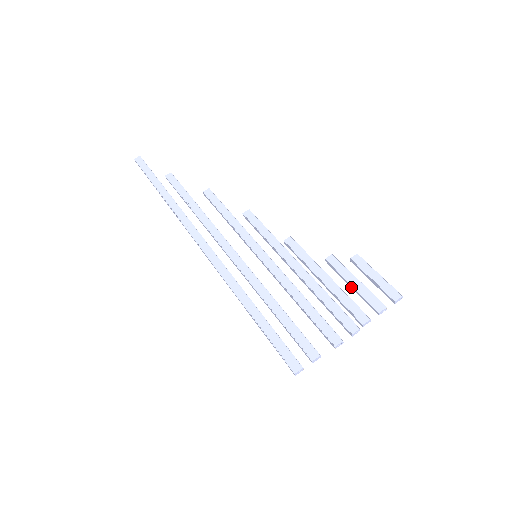
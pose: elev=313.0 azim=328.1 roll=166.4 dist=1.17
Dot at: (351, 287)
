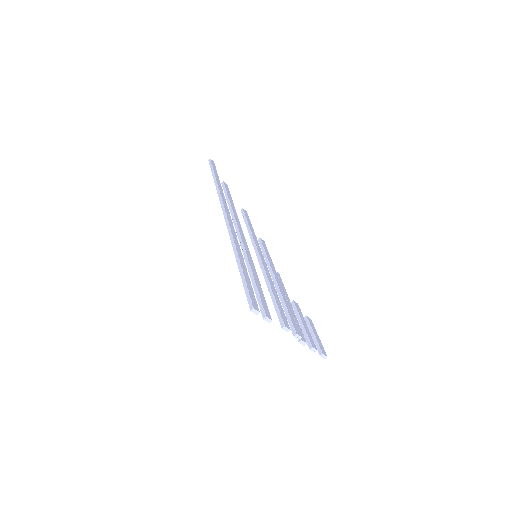
Dot at: (300, 324)
